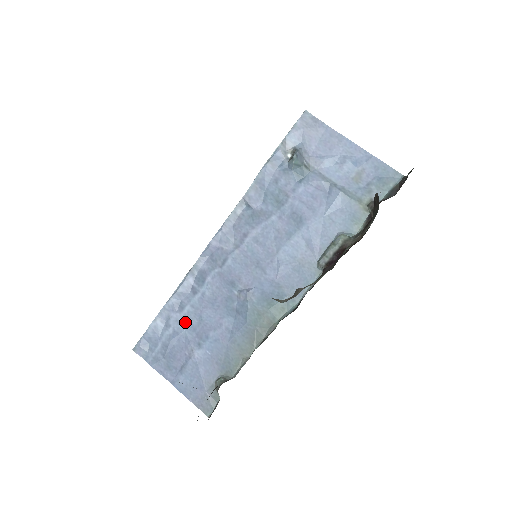
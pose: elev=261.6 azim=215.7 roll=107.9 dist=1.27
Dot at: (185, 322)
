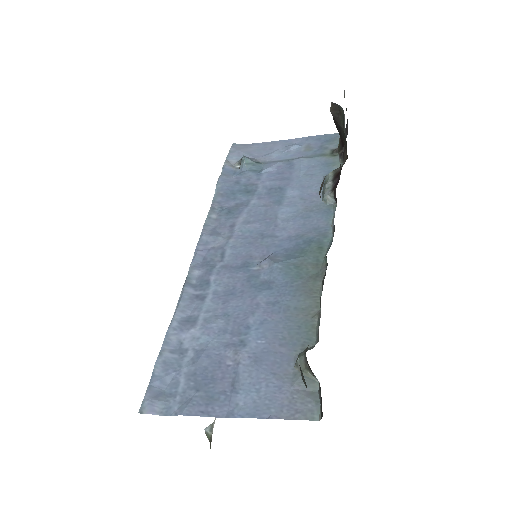
Dot at: (206, 332)
